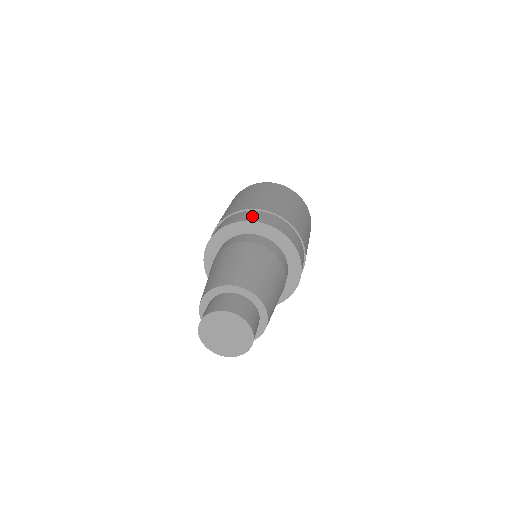
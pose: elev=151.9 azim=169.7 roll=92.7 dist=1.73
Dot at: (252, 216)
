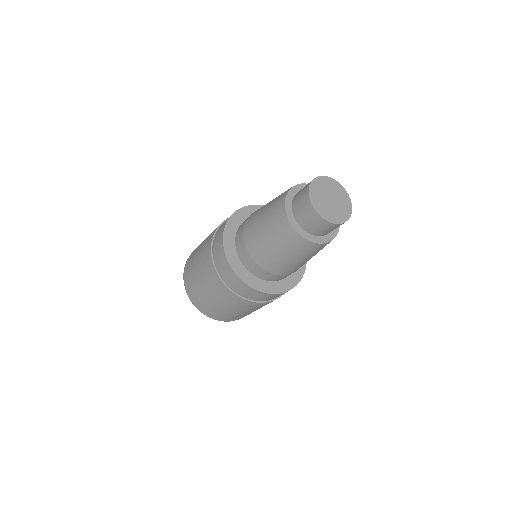
Dot at: (224, 222)
